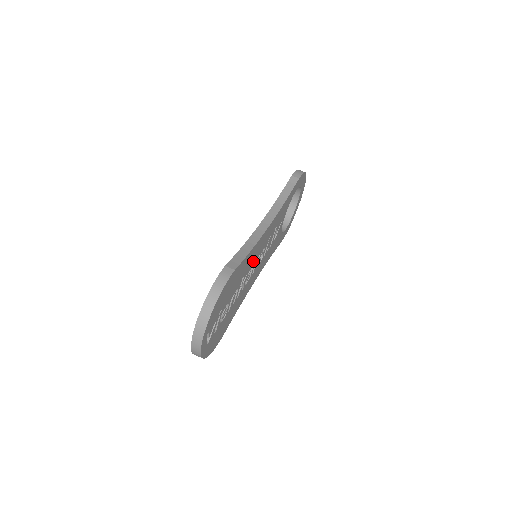
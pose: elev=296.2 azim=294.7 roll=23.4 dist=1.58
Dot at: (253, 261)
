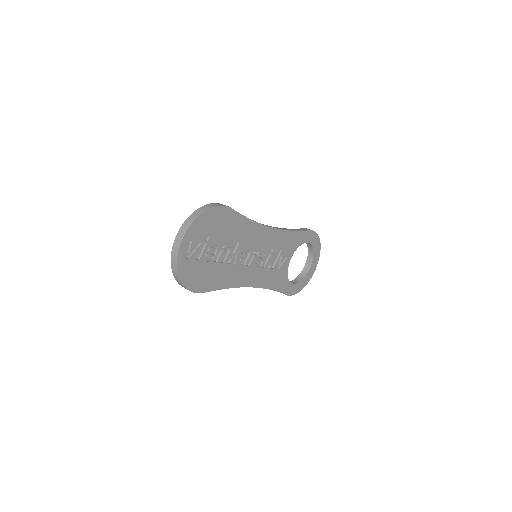
Dot at: (251, 244)
